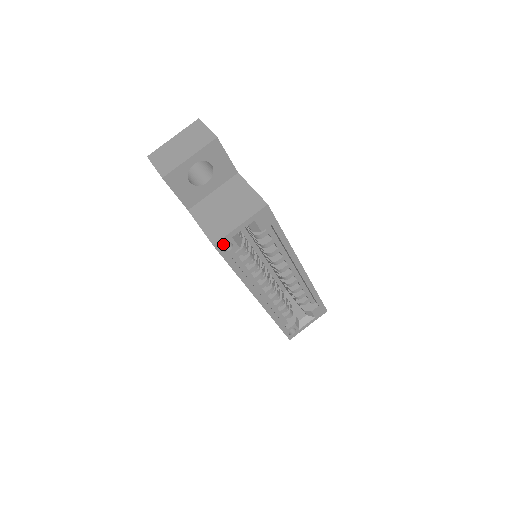
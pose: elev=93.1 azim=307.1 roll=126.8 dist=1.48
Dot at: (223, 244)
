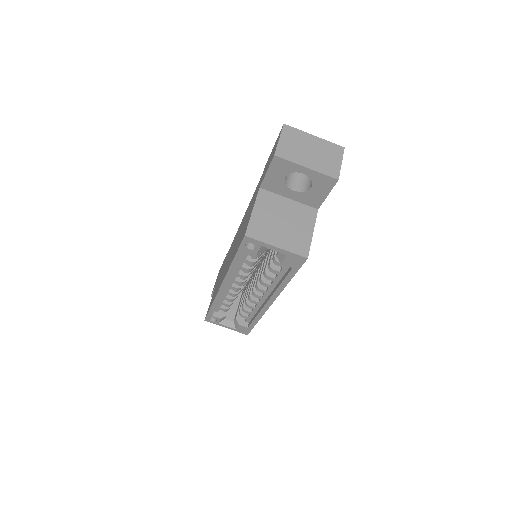
Dot at: (251, 242)
